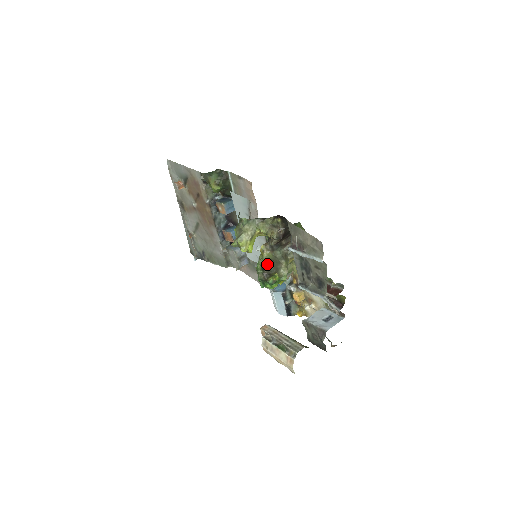
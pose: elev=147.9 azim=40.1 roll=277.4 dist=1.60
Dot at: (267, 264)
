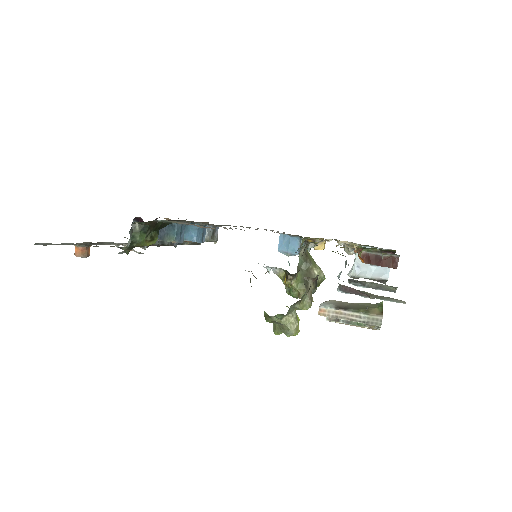
Dot at: occluded
